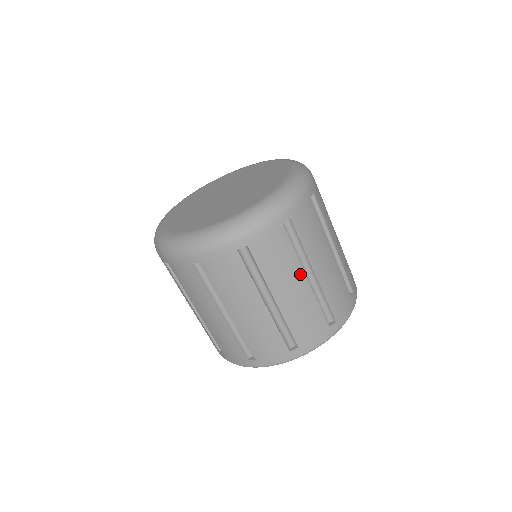
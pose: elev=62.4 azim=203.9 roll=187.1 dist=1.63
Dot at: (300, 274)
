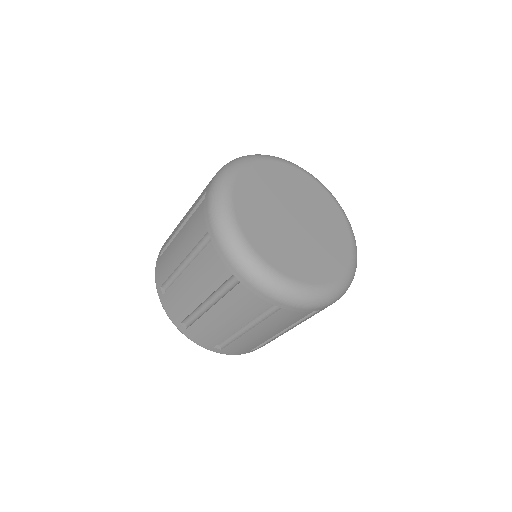
Dot at: (280, 330)
